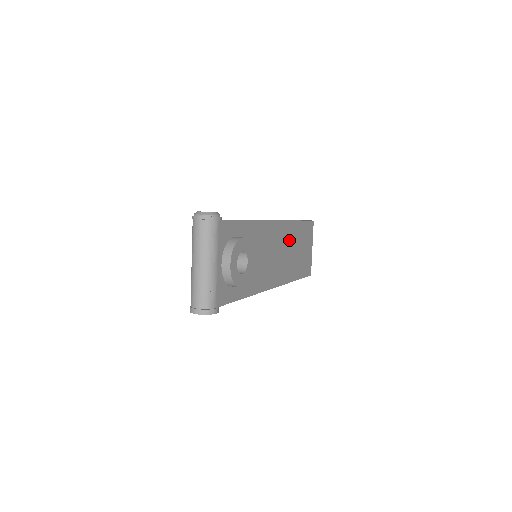
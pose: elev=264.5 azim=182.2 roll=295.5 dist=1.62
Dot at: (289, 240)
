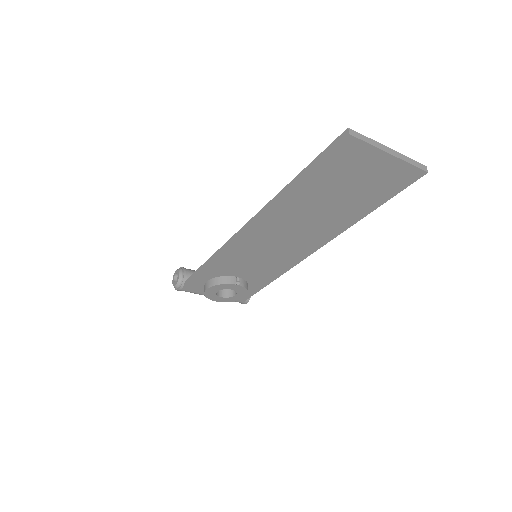
Dot at: (295, 215)
